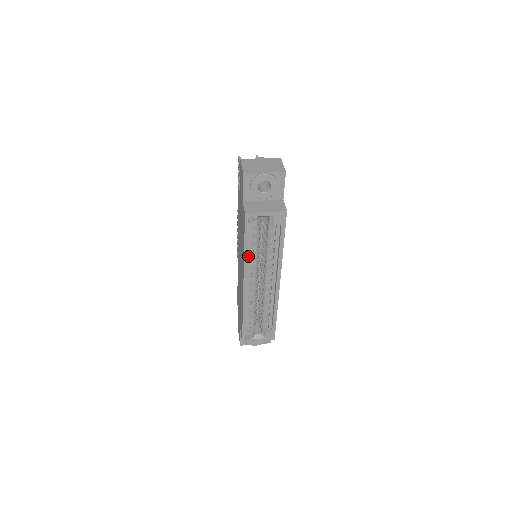
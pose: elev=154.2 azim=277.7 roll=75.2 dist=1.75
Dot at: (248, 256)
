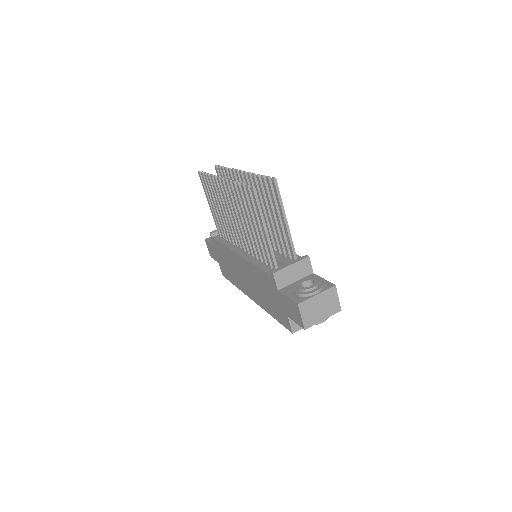
Dot at: occluded
